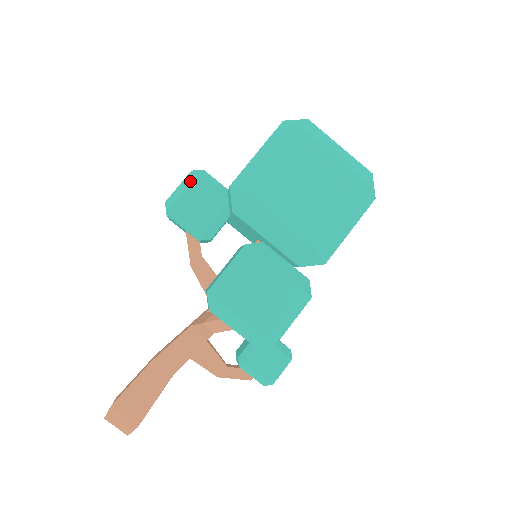
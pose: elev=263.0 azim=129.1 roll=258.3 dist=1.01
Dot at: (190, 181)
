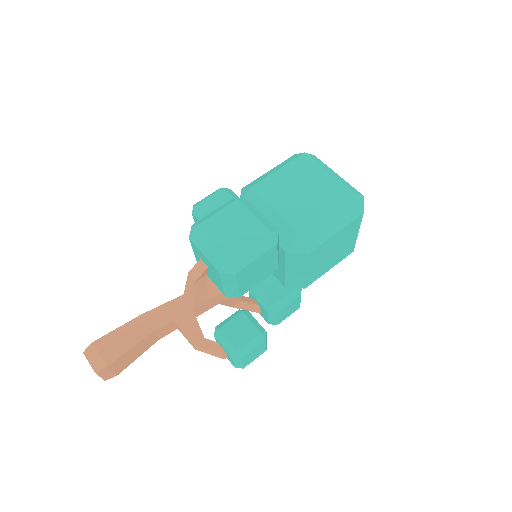
Dot at: (216, 192)
